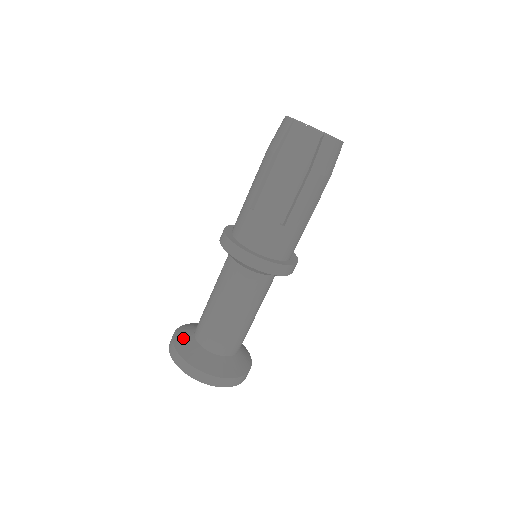
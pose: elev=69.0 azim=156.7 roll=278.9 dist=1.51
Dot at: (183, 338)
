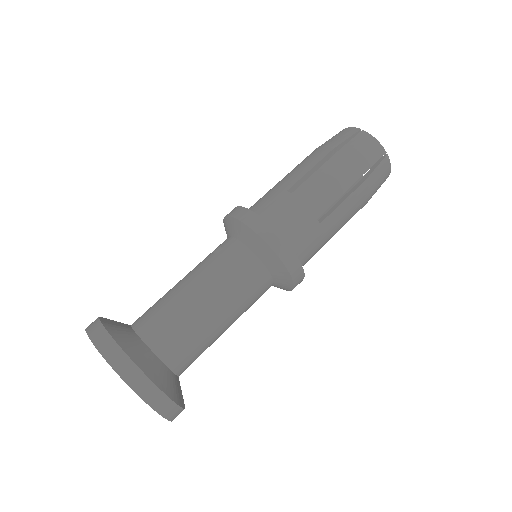
Dot at: (117, 325)
